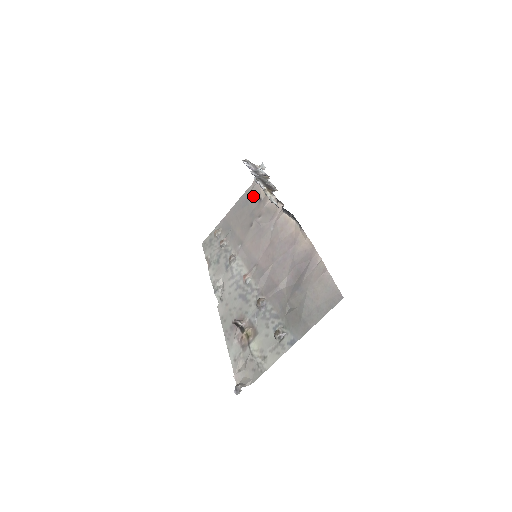
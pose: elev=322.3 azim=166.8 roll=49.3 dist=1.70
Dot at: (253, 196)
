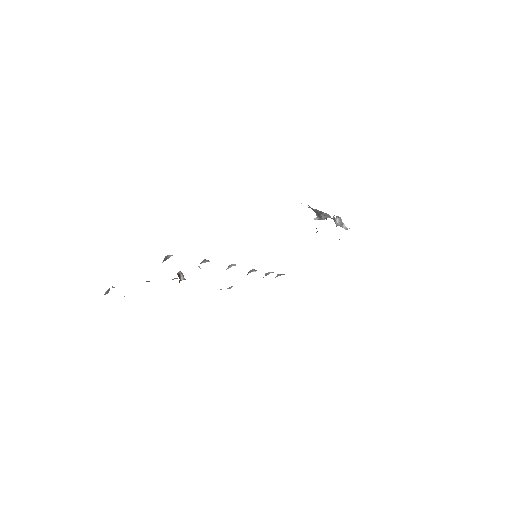
Dot at: occluded
